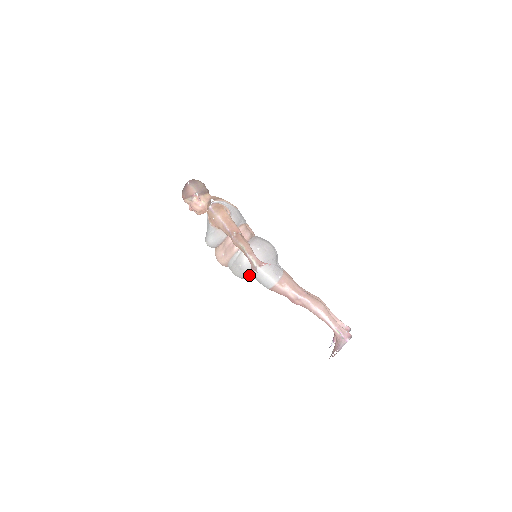
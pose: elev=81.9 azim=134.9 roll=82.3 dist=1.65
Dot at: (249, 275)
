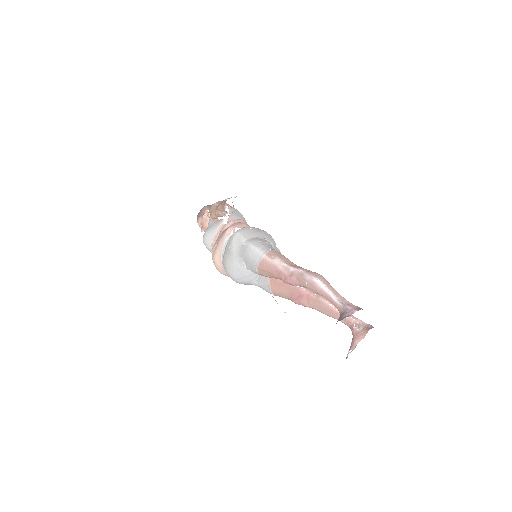
Dot at: (238, 258)
